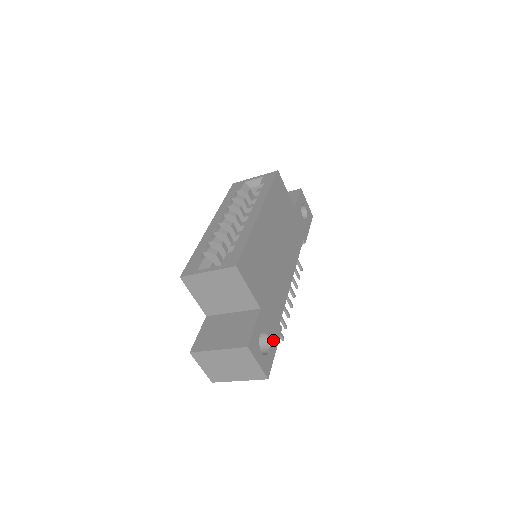
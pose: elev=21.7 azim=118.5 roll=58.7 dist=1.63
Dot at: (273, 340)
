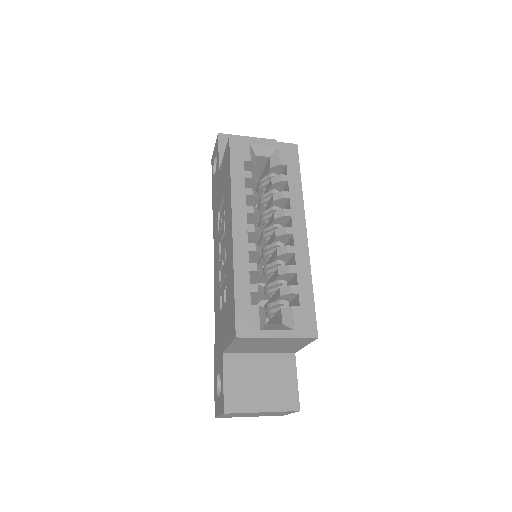
Dot at: occluded
